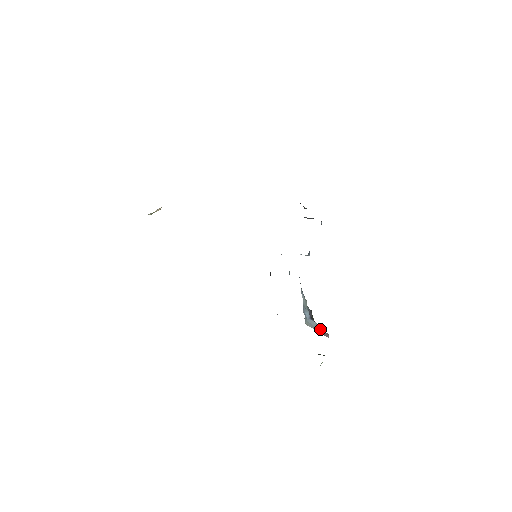
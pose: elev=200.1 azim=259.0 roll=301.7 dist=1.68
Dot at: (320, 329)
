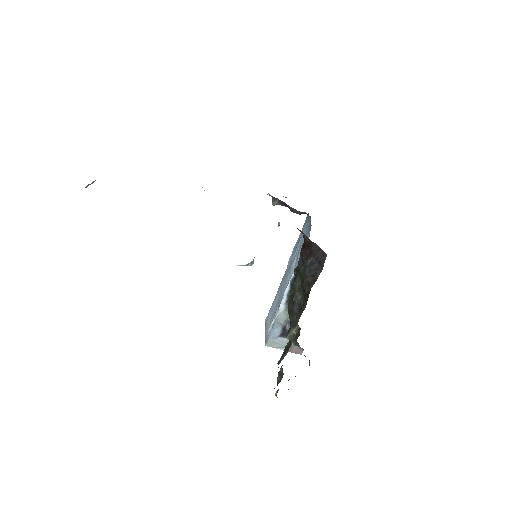
Dot at: (292, 346)
